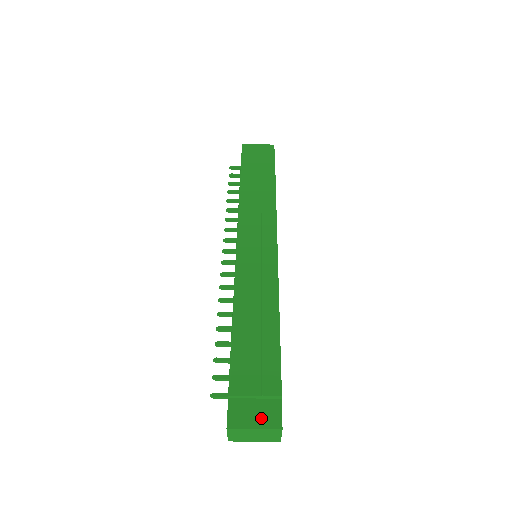
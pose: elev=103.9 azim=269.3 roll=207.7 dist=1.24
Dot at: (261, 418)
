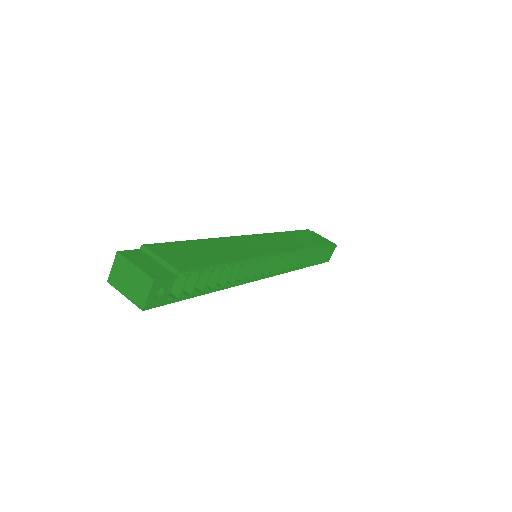
Dot at: (147, 267)
